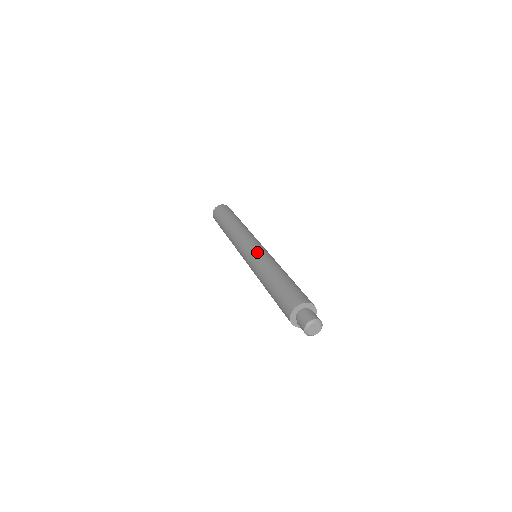
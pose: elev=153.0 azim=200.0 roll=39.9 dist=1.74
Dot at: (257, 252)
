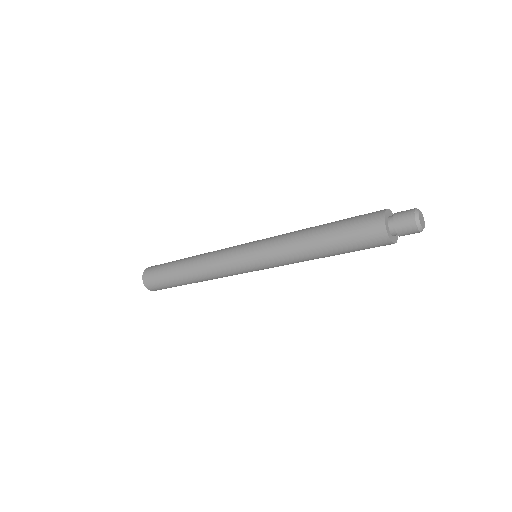
Dot at: occluded
